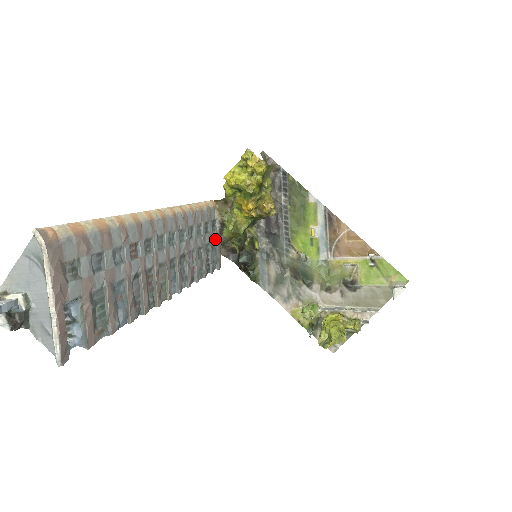
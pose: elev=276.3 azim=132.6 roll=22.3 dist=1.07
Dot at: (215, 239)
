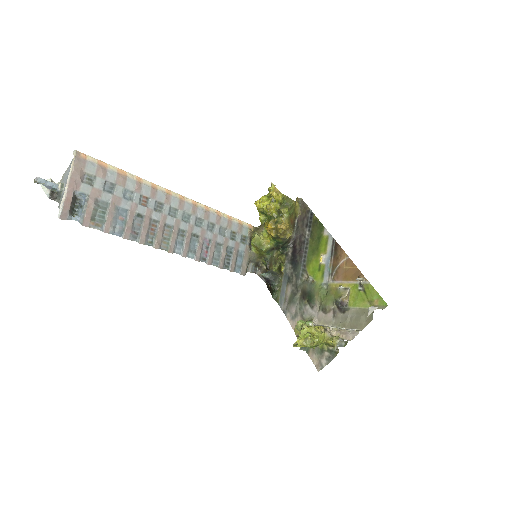
Dot at: (243, 250)
